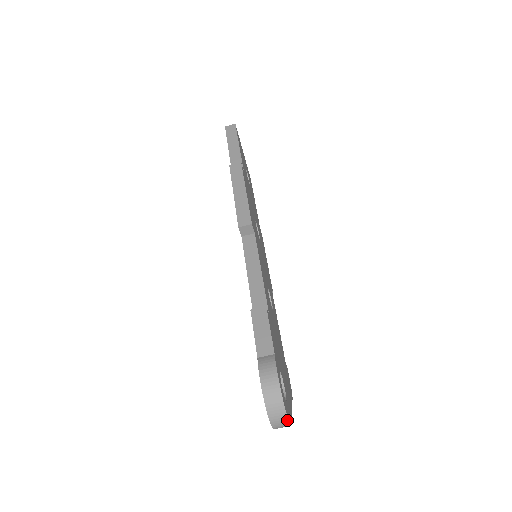
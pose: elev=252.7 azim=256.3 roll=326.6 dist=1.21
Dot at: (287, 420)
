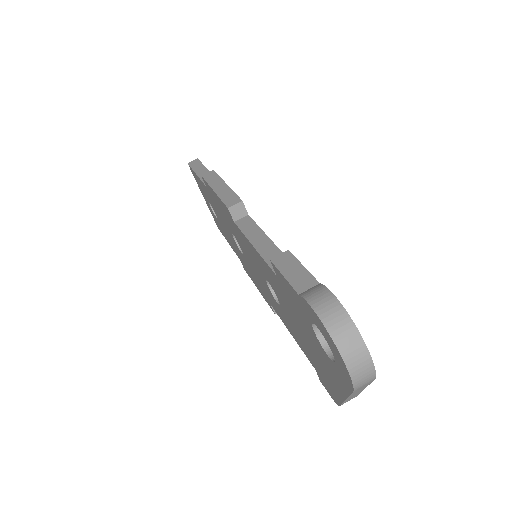
Dot at: (369, 357)
